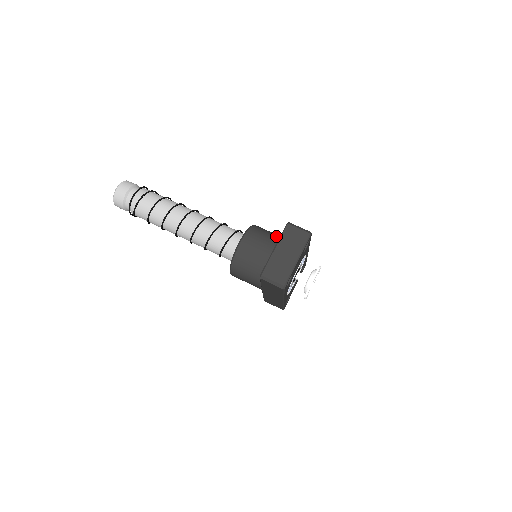
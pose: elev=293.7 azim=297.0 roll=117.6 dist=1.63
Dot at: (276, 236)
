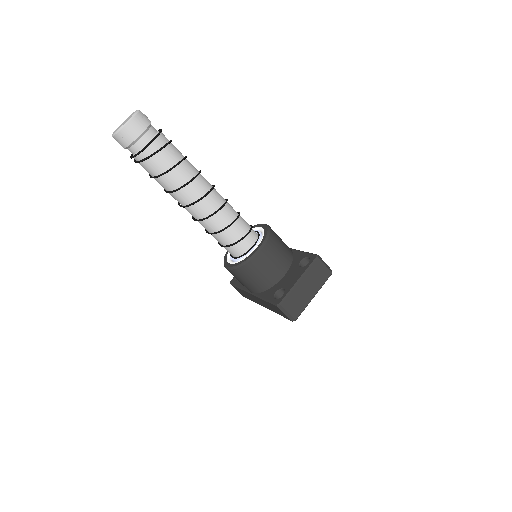
Dot at: (288, 249)
